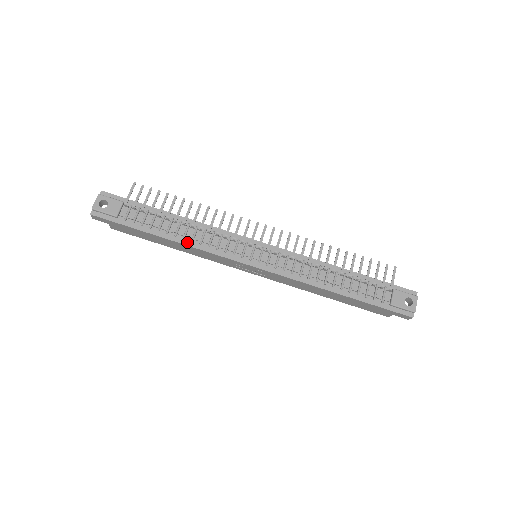
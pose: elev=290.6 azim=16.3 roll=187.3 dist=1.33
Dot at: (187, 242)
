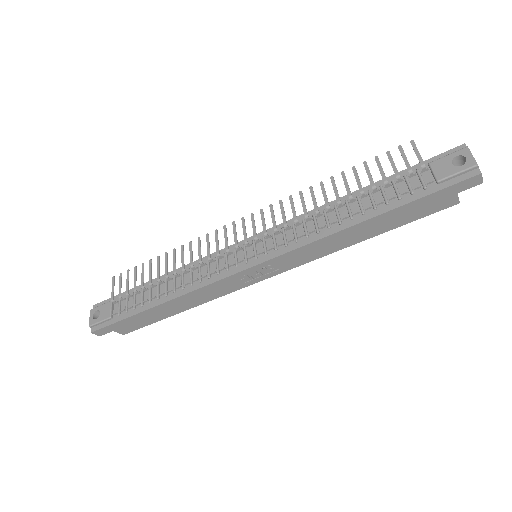
Dot at: (179, 293)
